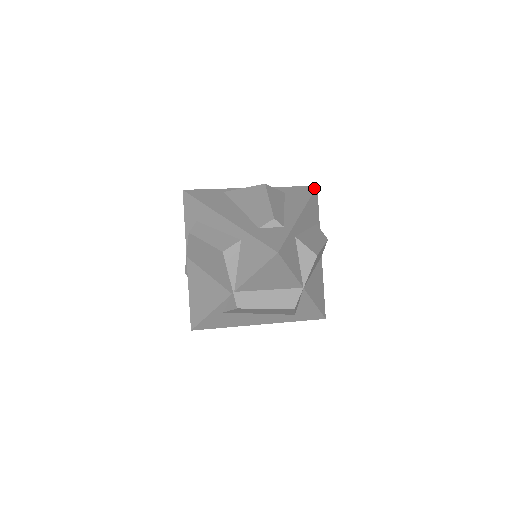
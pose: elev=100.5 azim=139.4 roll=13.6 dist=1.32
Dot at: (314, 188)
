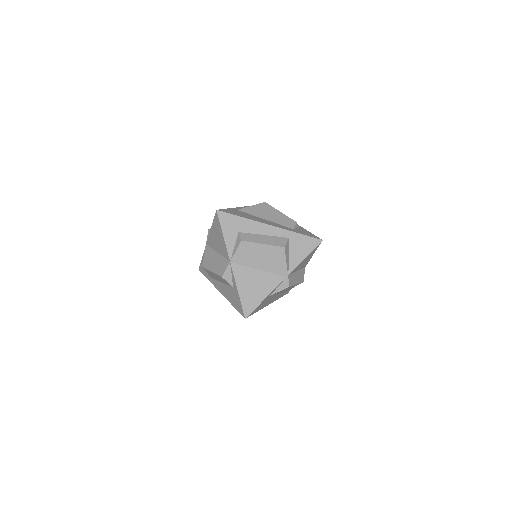
Dot at: occluded
